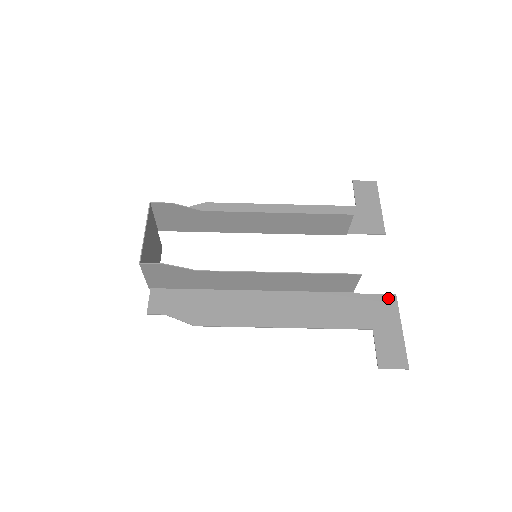
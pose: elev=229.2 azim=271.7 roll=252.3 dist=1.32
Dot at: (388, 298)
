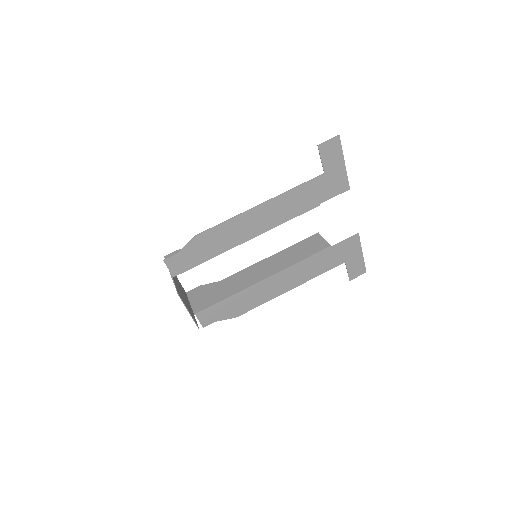
Dot at: (343, 189)
